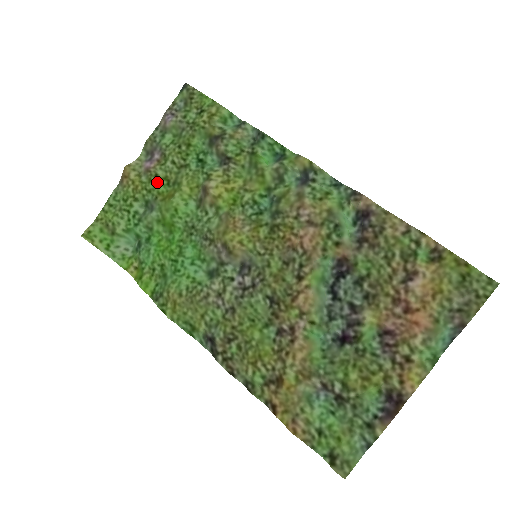
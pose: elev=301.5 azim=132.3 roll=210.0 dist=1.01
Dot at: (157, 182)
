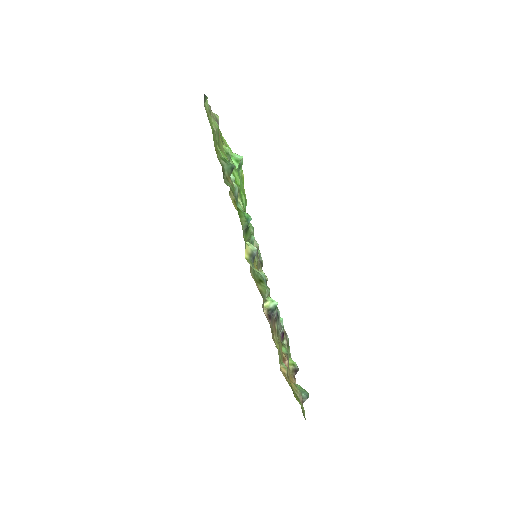
Dot at: occluded
